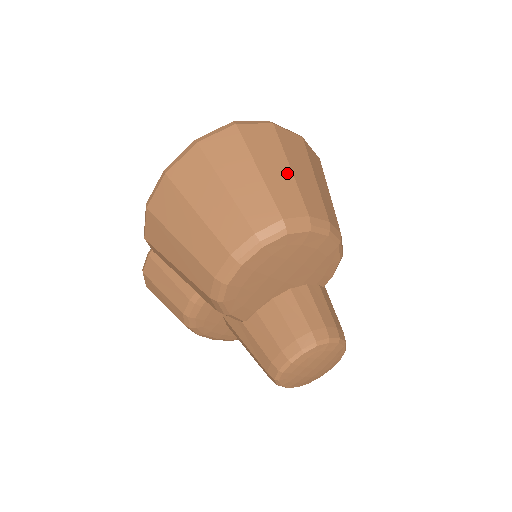
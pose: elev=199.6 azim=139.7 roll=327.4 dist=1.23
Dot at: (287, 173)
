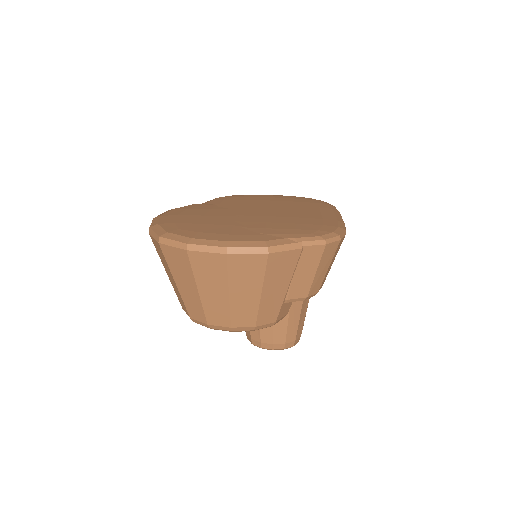
Dot at: (195, 293)
